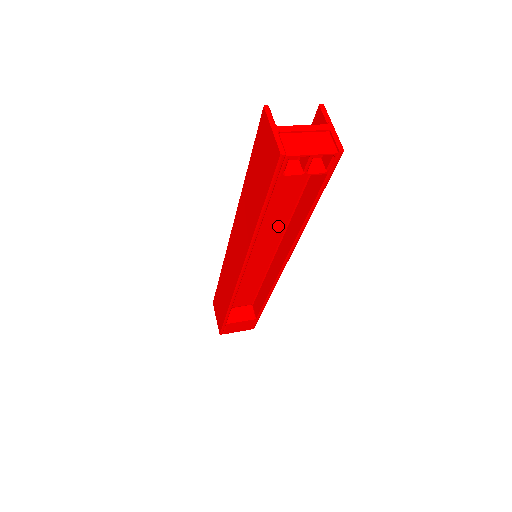
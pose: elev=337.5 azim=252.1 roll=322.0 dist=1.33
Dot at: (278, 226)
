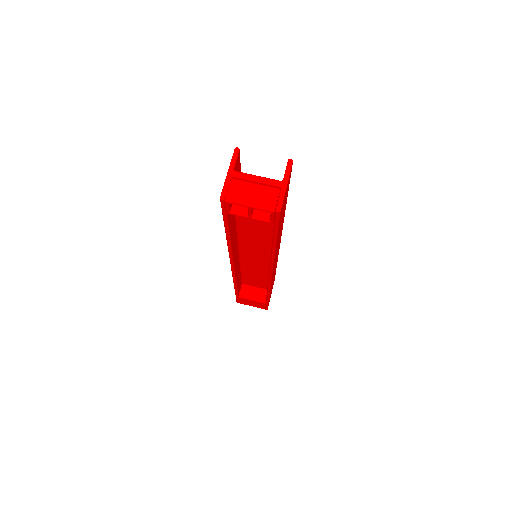
Dot at: (265, 241)
